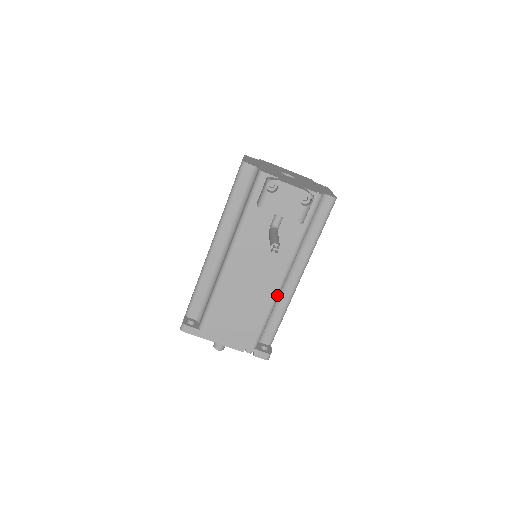
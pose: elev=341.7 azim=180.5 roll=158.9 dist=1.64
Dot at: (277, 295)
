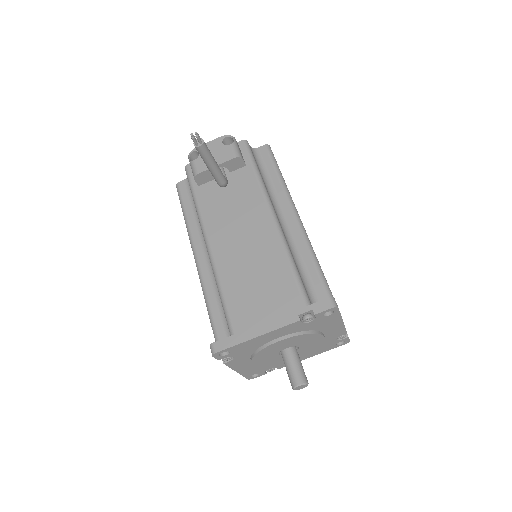
Dot at: (280, 235)
